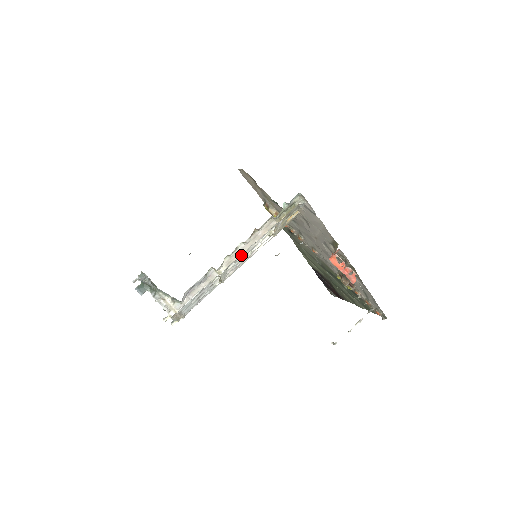
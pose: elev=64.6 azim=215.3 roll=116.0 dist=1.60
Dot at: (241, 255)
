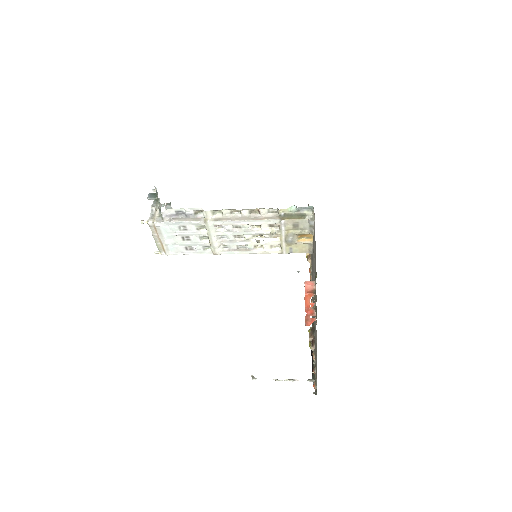
Dot at: (233, 222)
